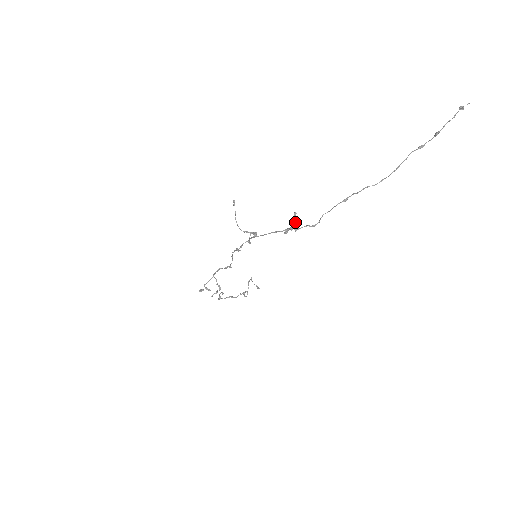
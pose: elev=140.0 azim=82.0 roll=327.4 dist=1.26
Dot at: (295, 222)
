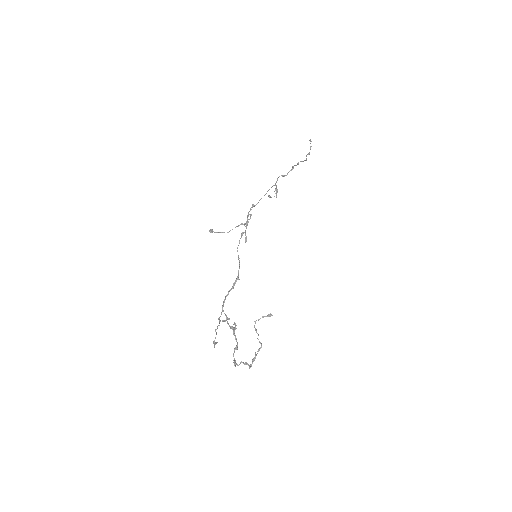
Dot at: (274, 196)
